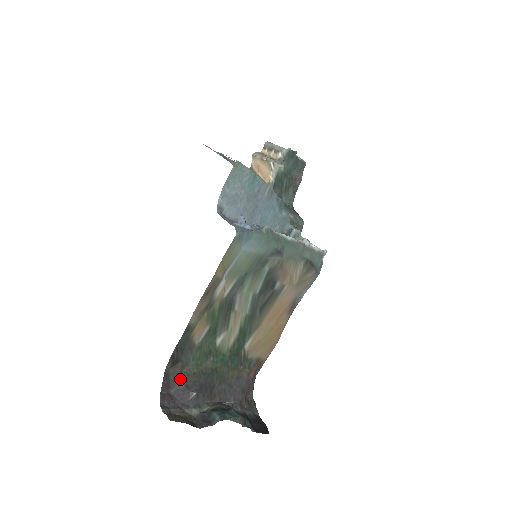
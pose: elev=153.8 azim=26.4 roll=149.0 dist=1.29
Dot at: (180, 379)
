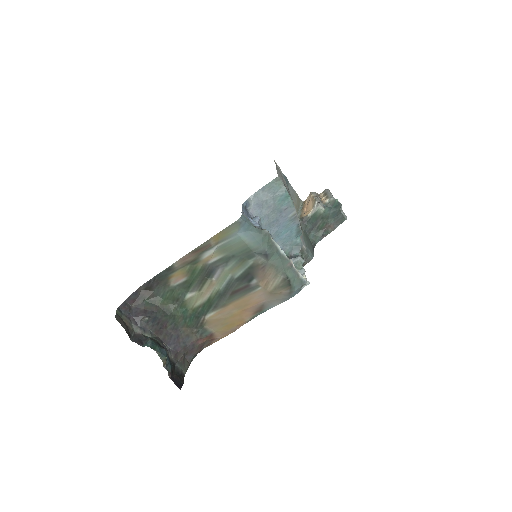
Dot at: (145, 302)
